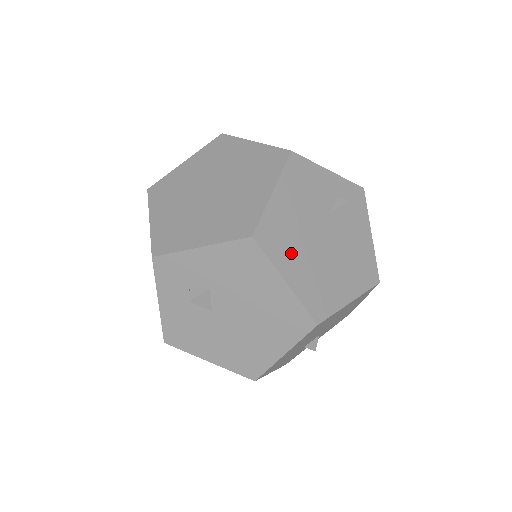
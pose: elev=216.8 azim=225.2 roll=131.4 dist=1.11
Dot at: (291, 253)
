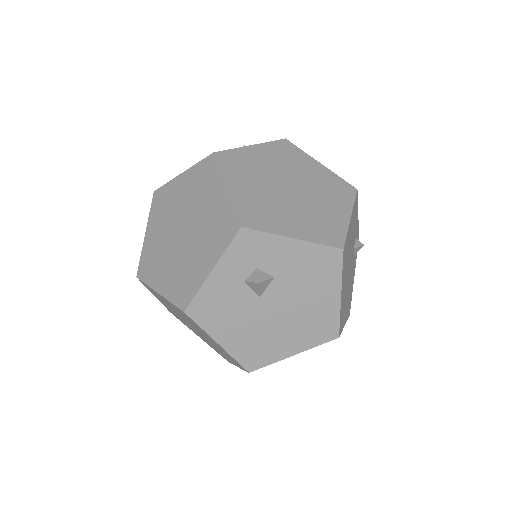
Dot at: (345, 272)
